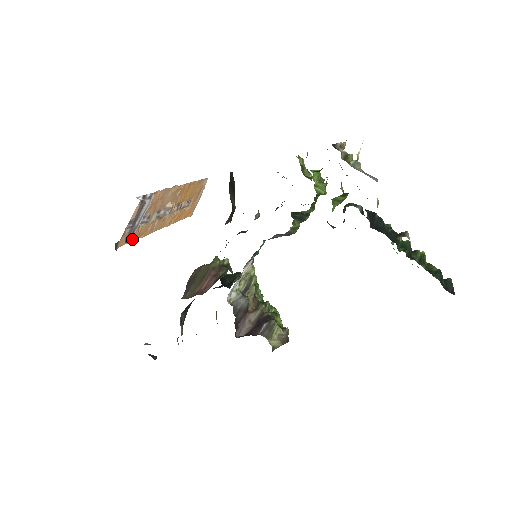
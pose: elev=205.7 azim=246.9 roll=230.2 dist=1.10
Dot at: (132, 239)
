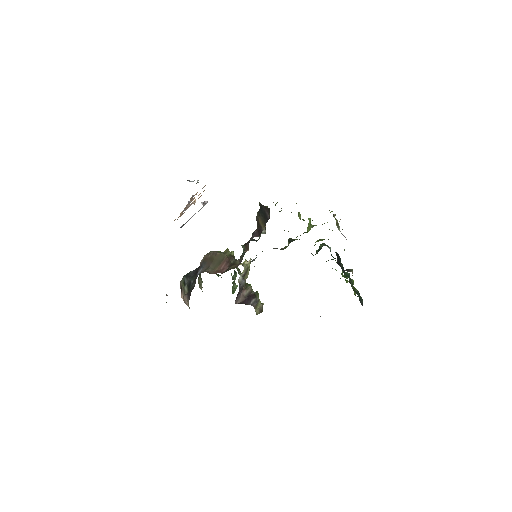
Dot at: occluded
